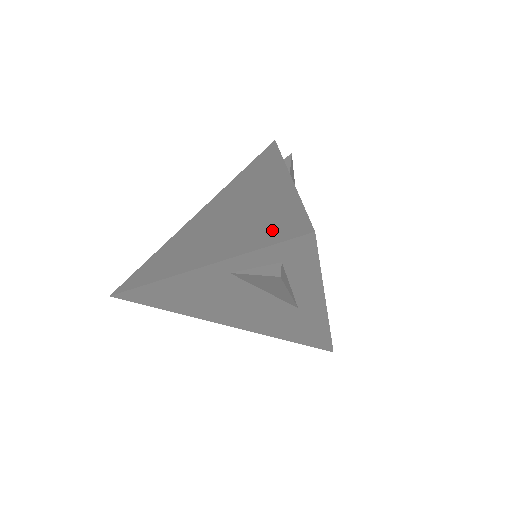
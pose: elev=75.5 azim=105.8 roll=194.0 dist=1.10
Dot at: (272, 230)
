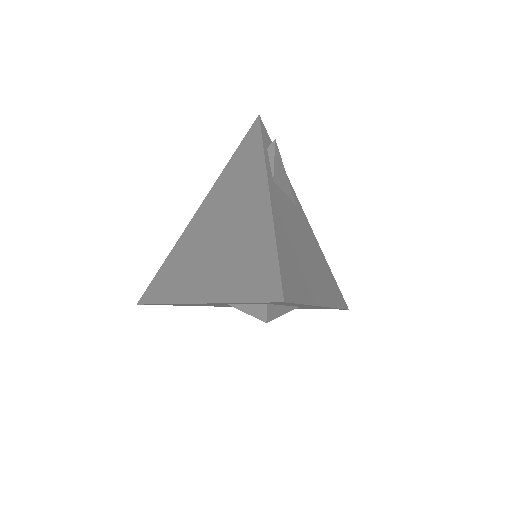
Dot at: (252, 279)
